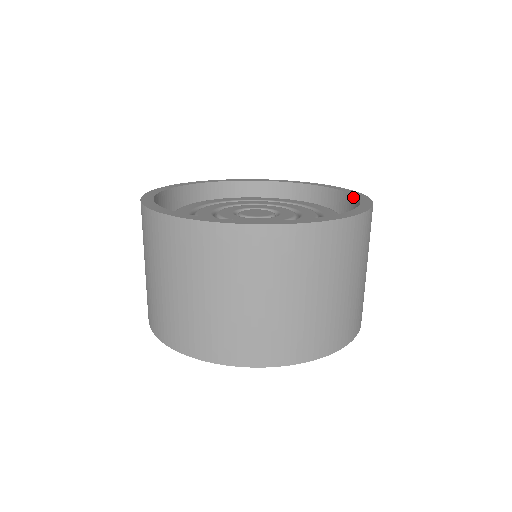
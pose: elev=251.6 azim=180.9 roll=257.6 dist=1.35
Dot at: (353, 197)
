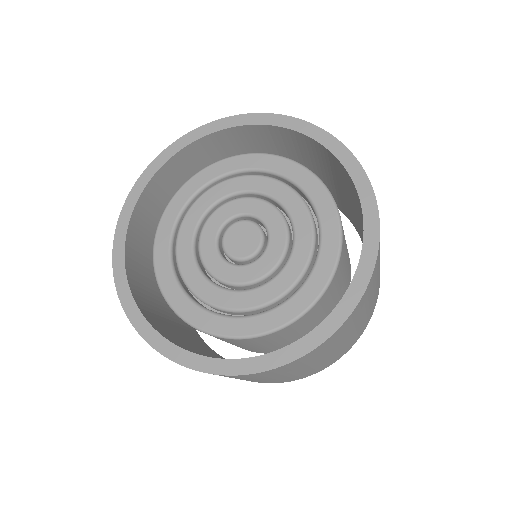
Dot at: (330, 154)
